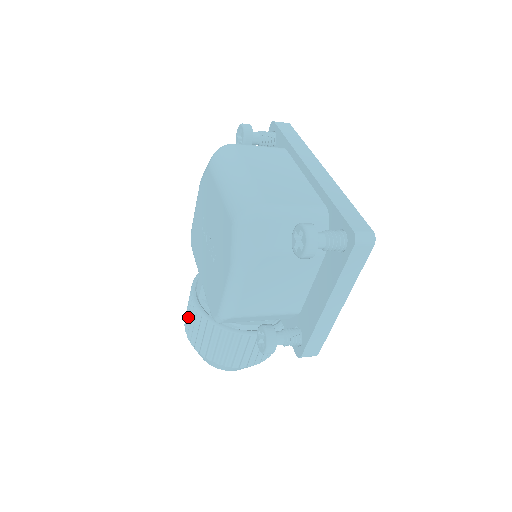
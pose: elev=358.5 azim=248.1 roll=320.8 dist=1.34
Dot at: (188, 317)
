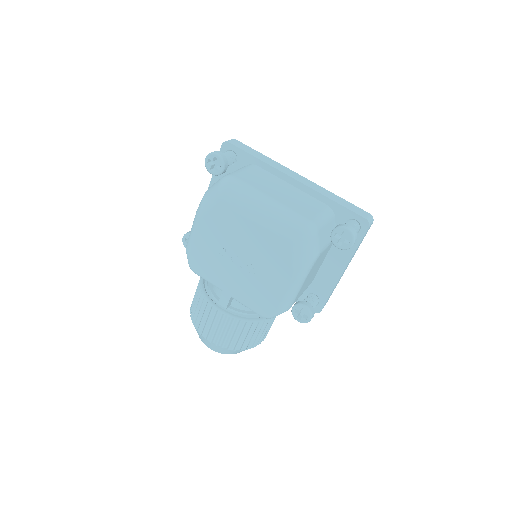
Dot at: (213, 327)
